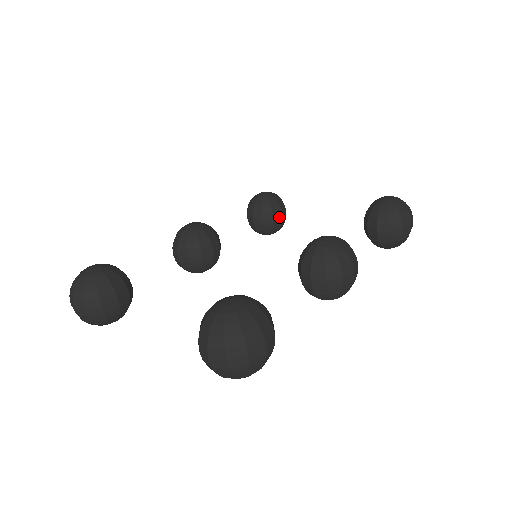
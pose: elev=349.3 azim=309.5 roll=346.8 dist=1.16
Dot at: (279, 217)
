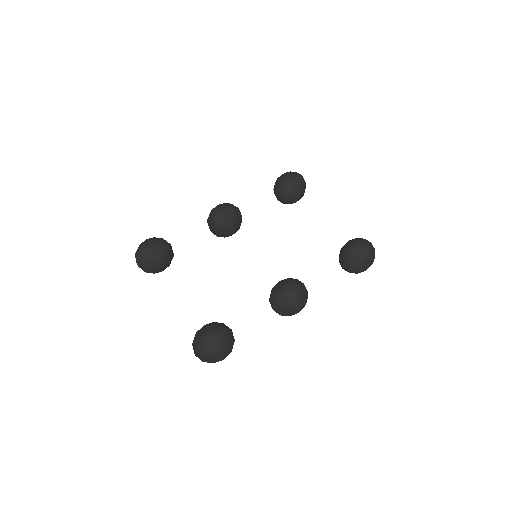
Dot at: (296, 199)
